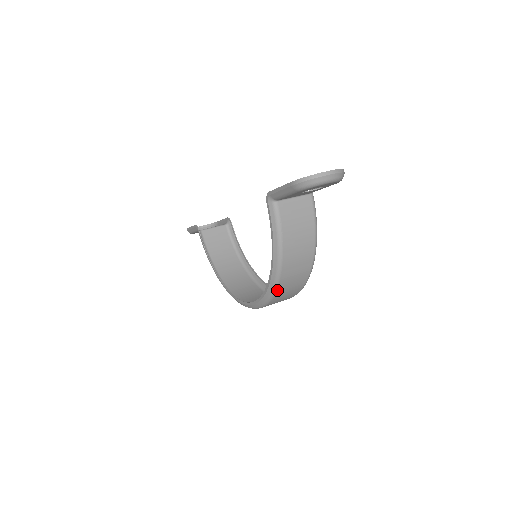
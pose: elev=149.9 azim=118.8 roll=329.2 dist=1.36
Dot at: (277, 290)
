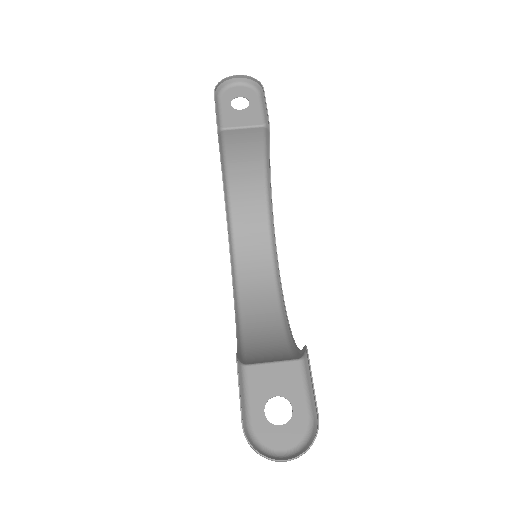
Dot at: (245, 340)
